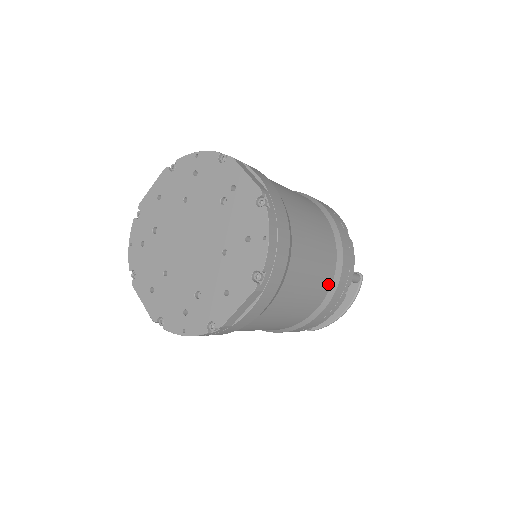
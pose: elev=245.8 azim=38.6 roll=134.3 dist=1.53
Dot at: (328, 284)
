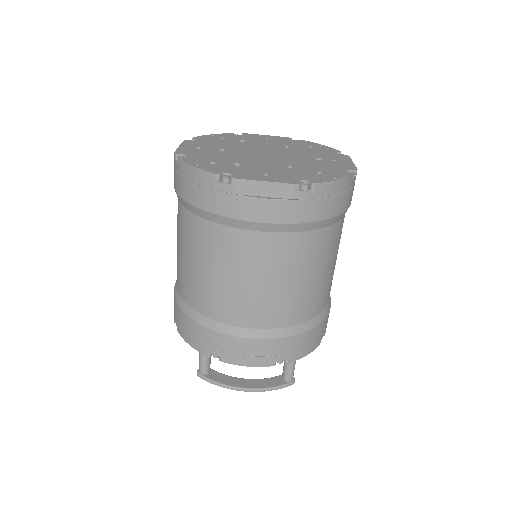
Dot at: (289, 320)
